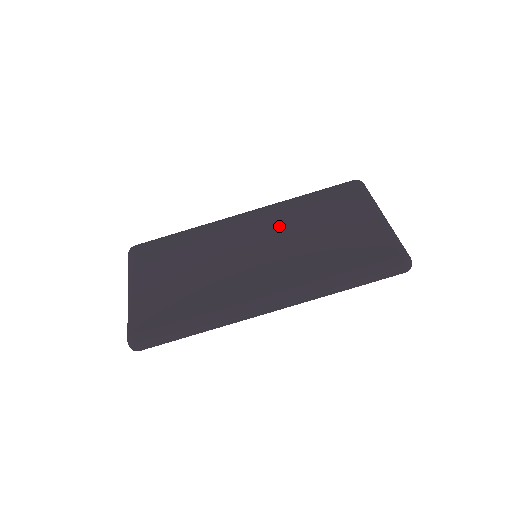
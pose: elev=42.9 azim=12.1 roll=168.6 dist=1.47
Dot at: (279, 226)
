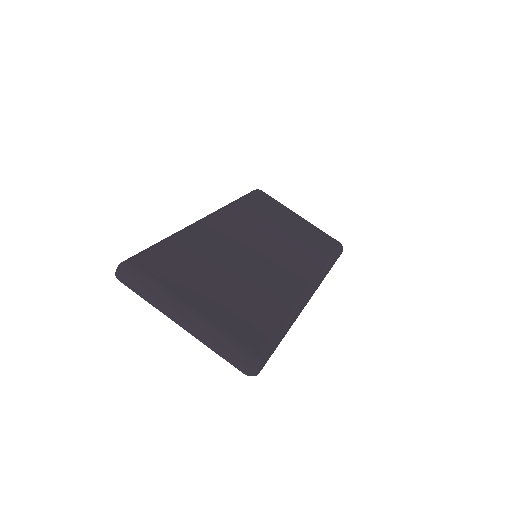
Dot at: (252, 227)
